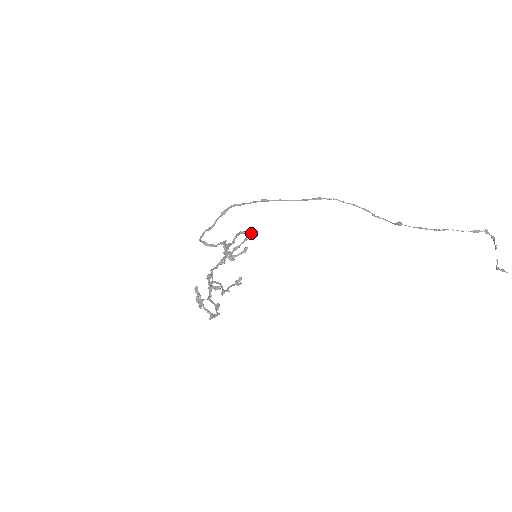
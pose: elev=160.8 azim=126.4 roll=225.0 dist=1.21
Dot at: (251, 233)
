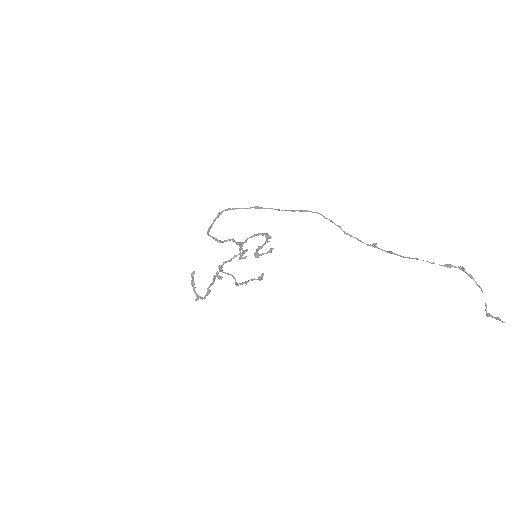
Dot at: (270, 236)
